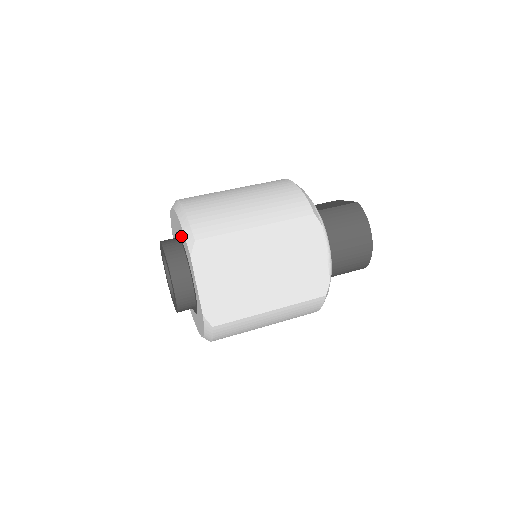
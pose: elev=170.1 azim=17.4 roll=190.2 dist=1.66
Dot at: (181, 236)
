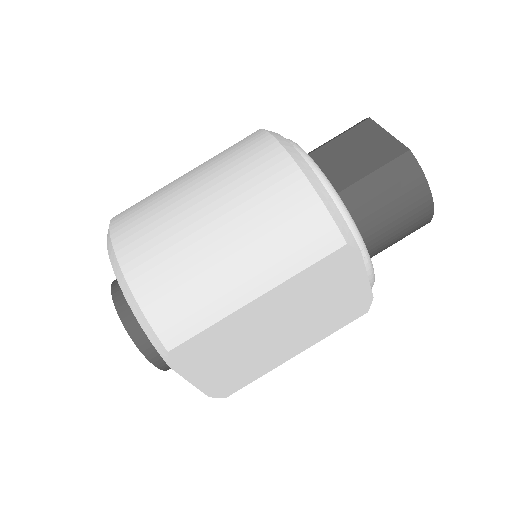
Dot at: occluded
